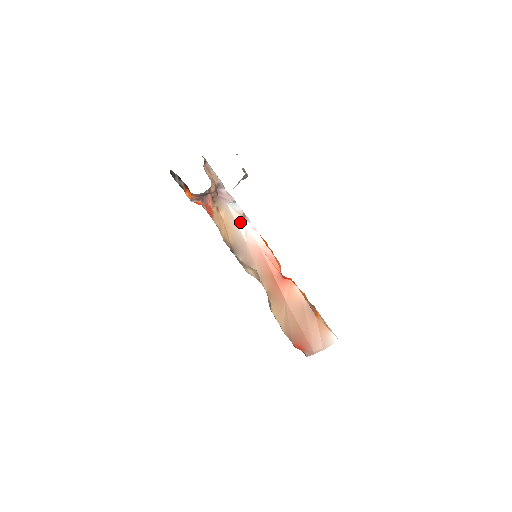
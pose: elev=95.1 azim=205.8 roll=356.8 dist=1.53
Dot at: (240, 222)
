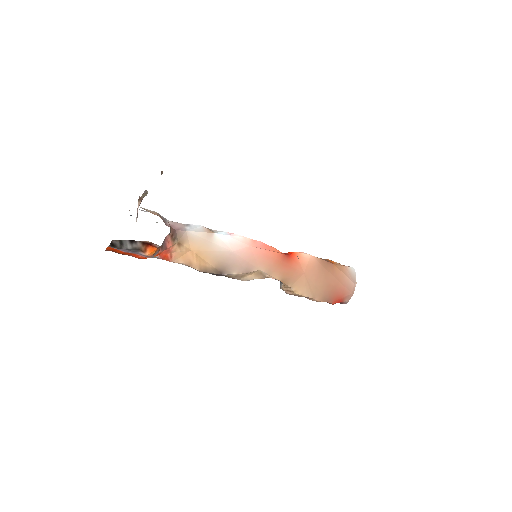
Dot at: (213, 238)
